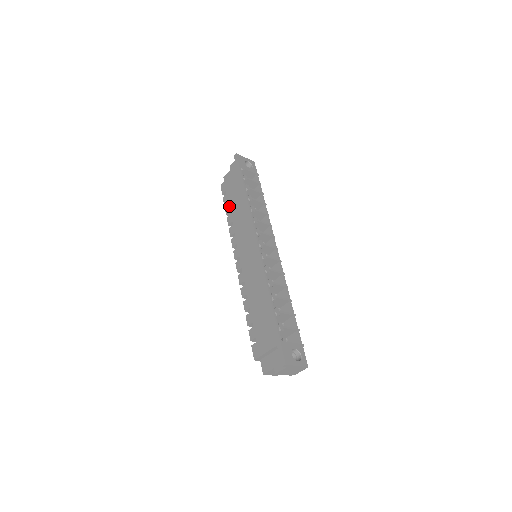
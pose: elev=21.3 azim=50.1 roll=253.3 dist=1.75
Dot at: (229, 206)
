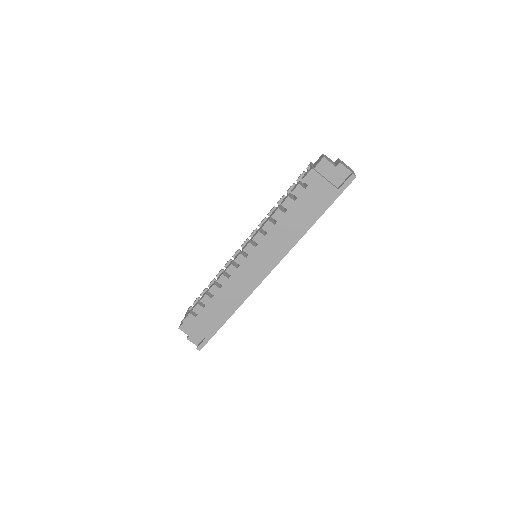
Dot at: (292, 205)
